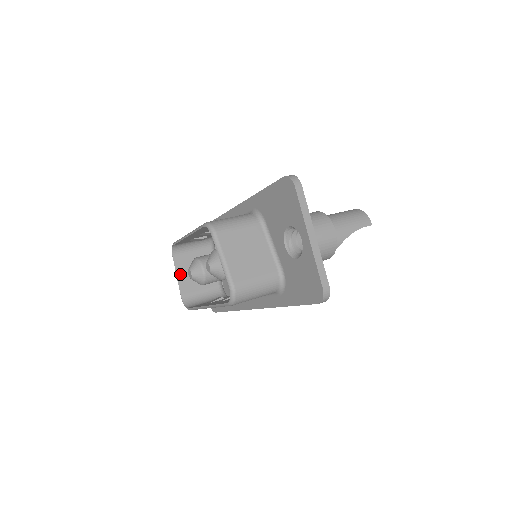
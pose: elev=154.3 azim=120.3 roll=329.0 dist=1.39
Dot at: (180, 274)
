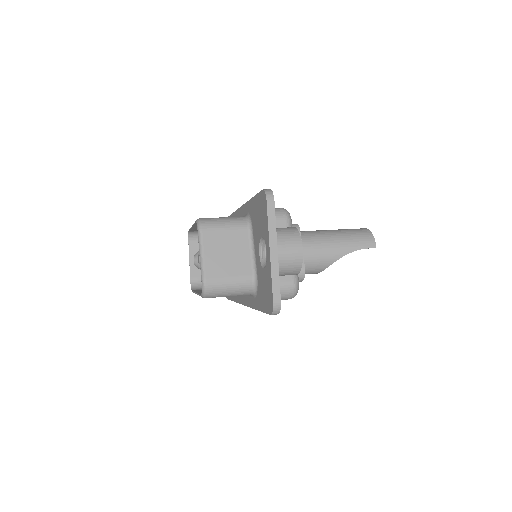
Dot at: (193, 258)
